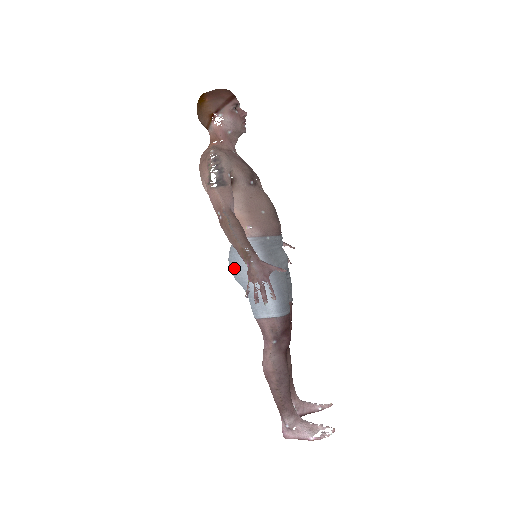
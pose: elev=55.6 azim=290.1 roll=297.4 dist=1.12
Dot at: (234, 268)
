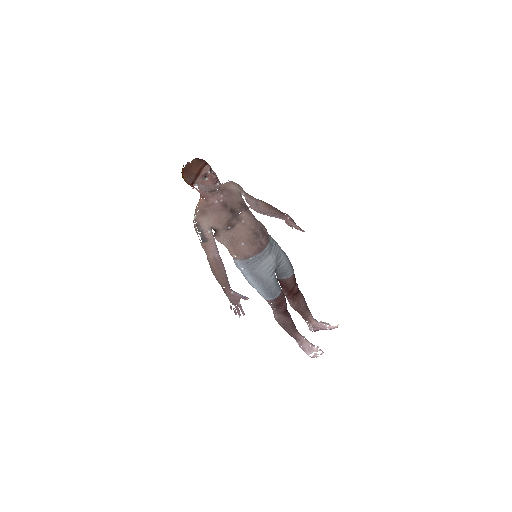
Dot at: occluded
